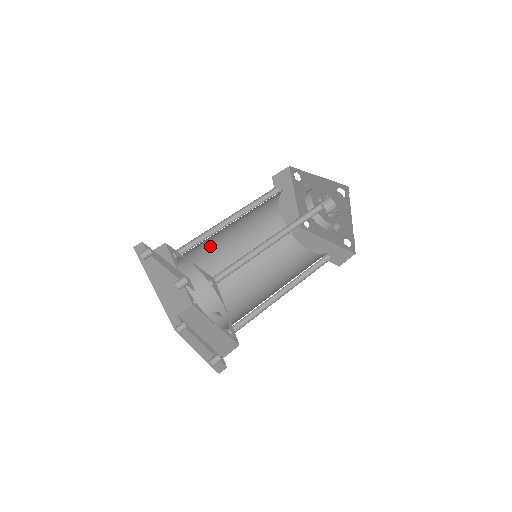
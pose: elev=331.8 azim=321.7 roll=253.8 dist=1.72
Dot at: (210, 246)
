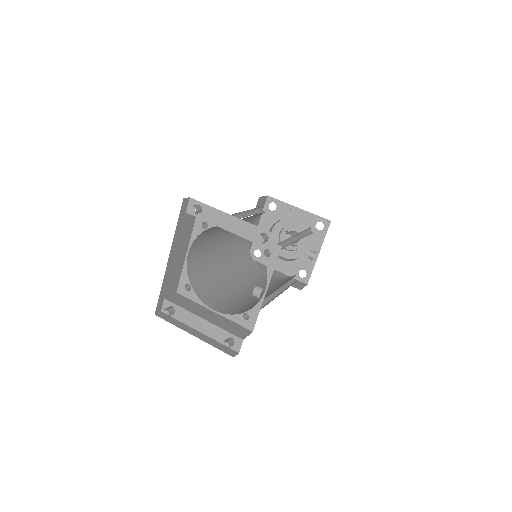
Dot at: (214, 235)
